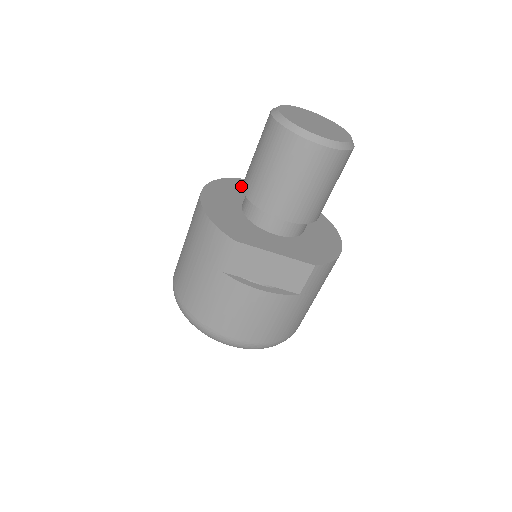
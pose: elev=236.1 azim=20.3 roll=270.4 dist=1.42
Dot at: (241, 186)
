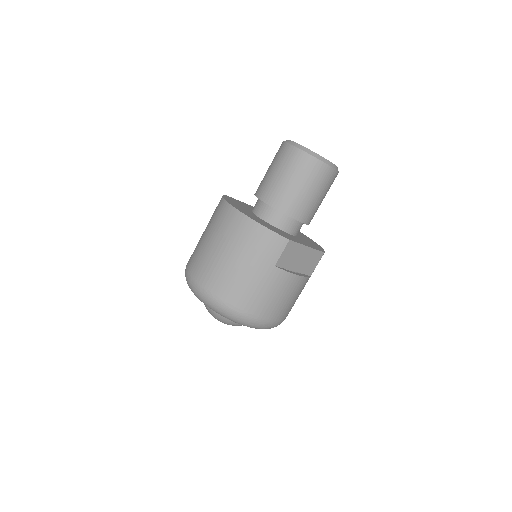
Dot at: (236, 201)
